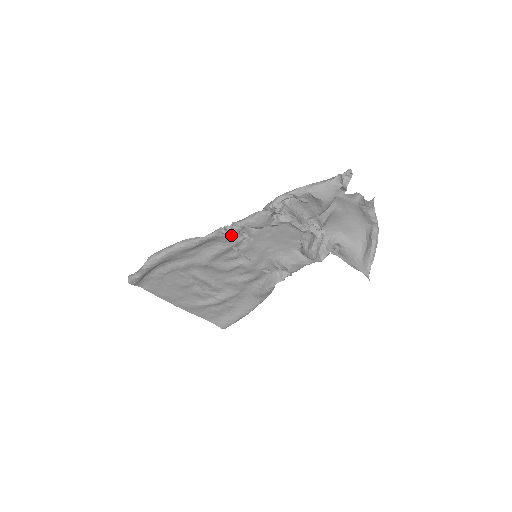
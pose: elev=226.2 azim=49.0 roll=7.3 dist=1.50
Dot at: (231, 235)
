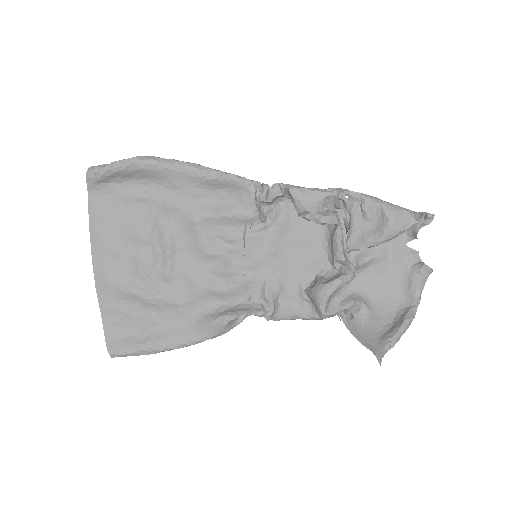
Dot at: (263, 195)
